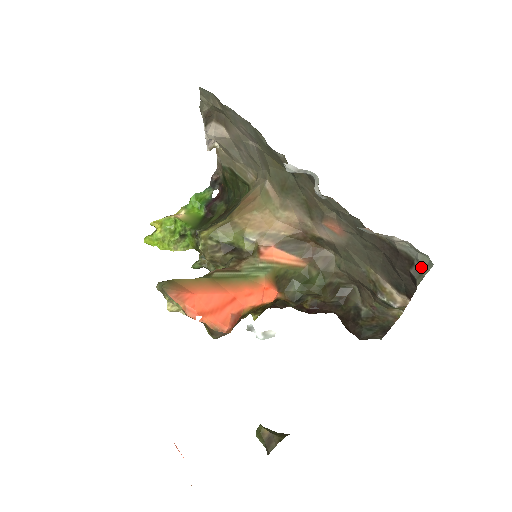
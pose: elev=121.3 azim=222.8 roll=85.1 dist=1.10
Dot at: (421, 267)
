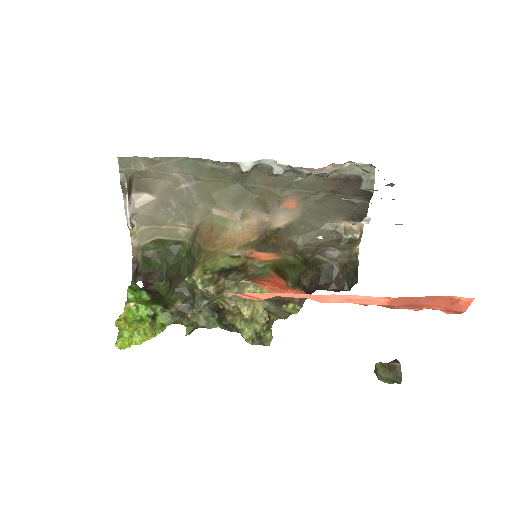
Dot at: (369, 176)
